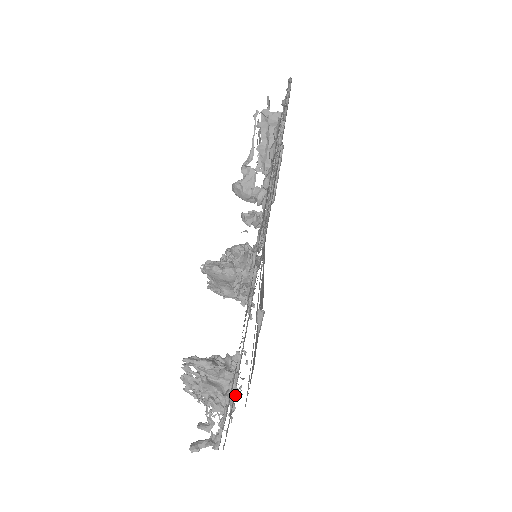
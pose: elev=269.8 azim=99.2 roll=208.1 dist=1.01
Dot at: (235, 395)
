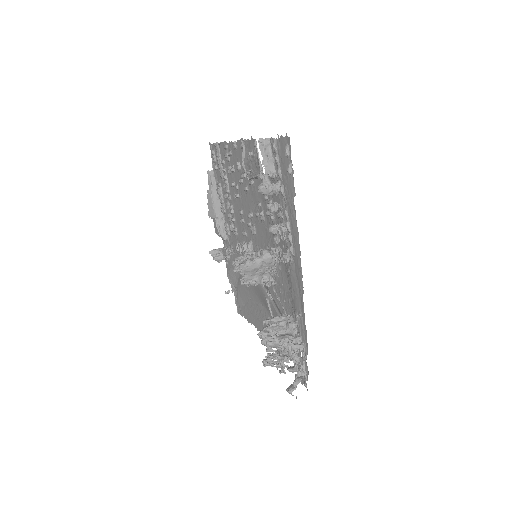
Dot at: (292, 349)
